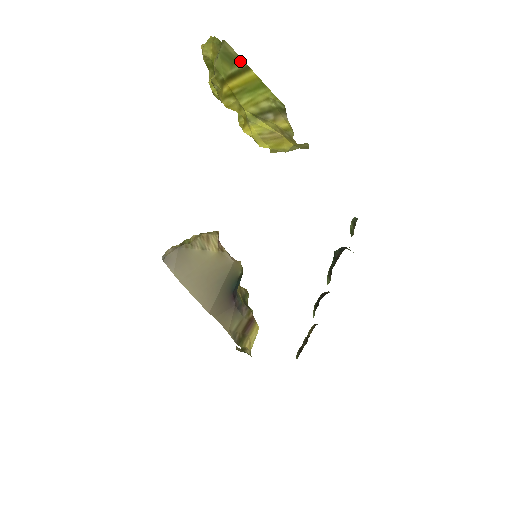
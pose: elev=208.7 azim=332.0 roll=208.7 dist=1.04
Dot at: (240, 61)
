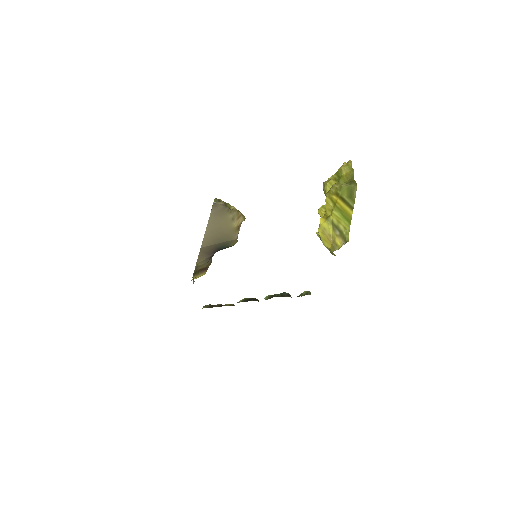
Dot at: (353, 202)
